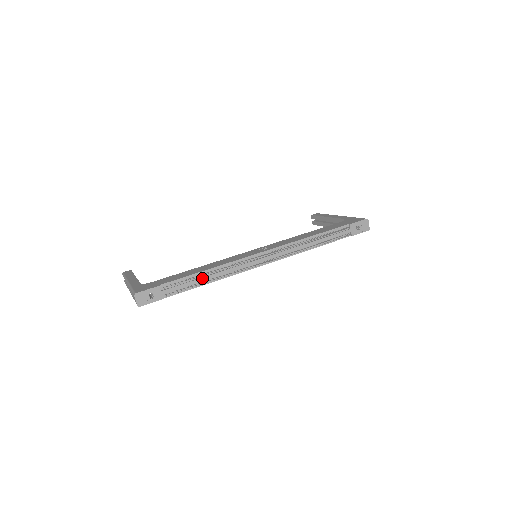
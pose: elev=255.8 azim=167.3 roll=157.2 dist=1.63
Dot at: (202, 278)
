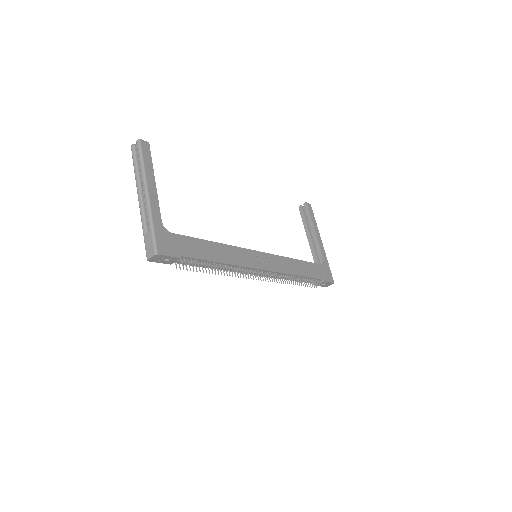
Dot at: (213, 266)
